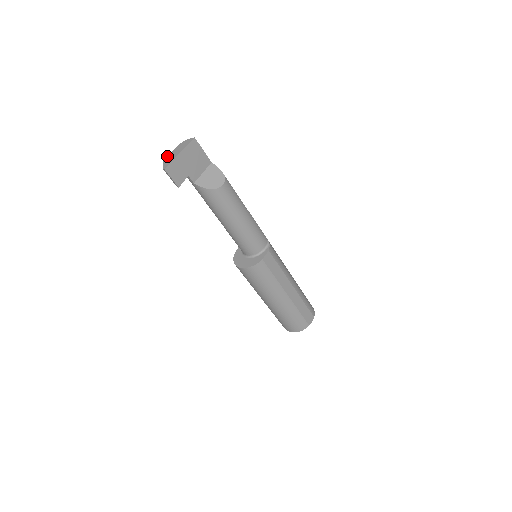
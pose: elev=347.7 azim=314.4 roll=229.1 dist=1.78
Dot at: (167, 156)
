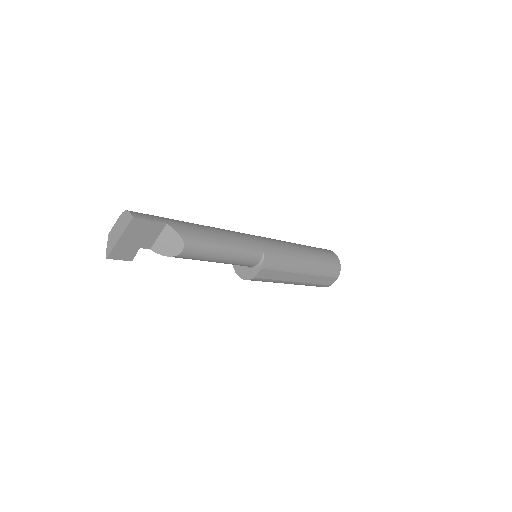
Dot at: (111, 229)
